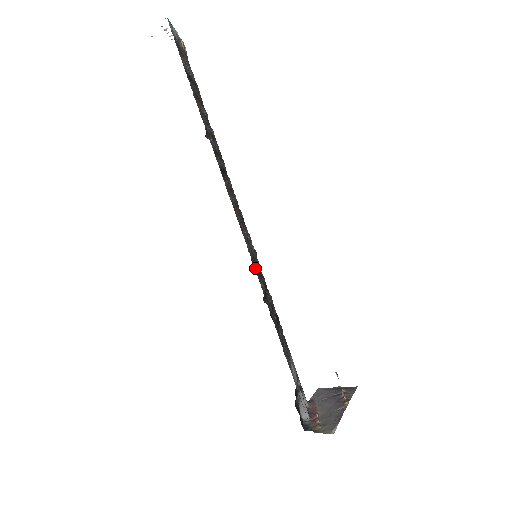
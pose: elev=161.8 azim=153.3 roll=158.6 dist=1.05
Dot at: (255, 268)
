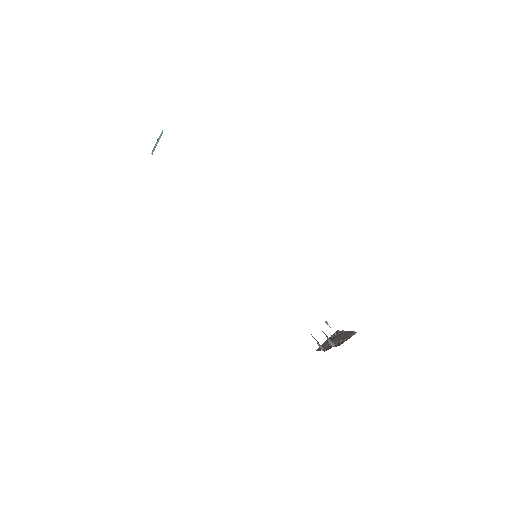
Dot at: occluded
